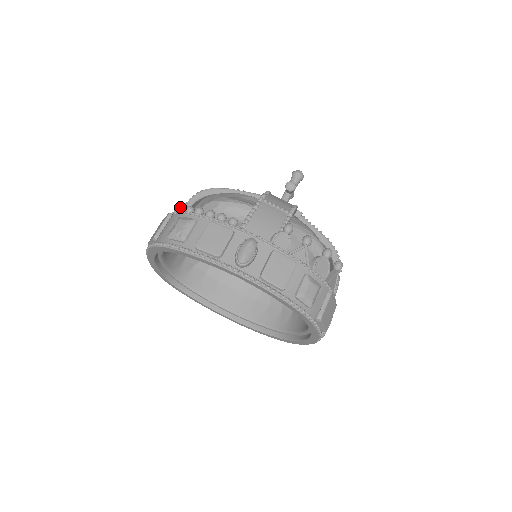
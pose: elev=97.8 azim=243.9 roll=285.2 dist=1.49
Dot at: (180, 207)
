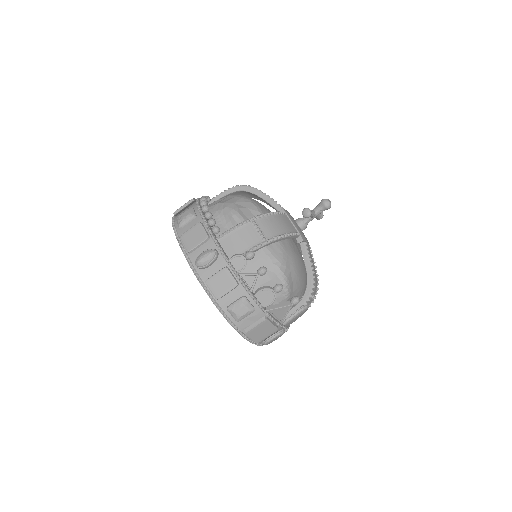
Dot at: (202, 197)
